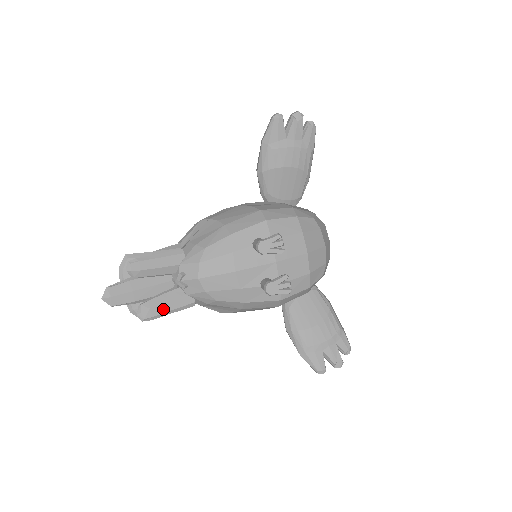
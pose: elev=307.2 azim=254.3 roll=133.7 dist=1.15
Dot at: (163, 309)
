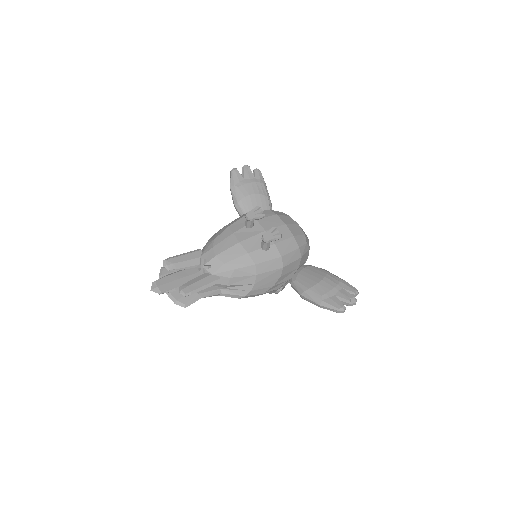
Dot at: (198, 286)
